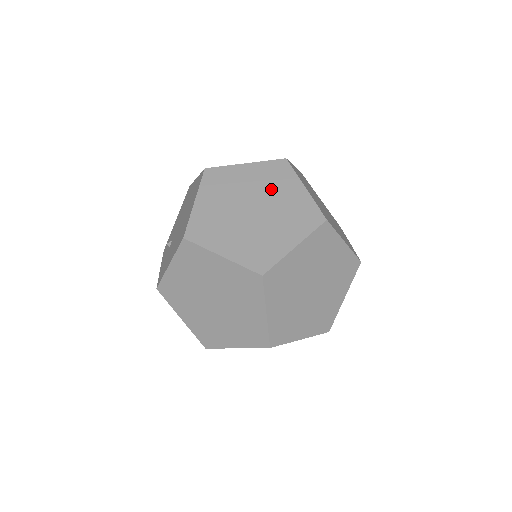
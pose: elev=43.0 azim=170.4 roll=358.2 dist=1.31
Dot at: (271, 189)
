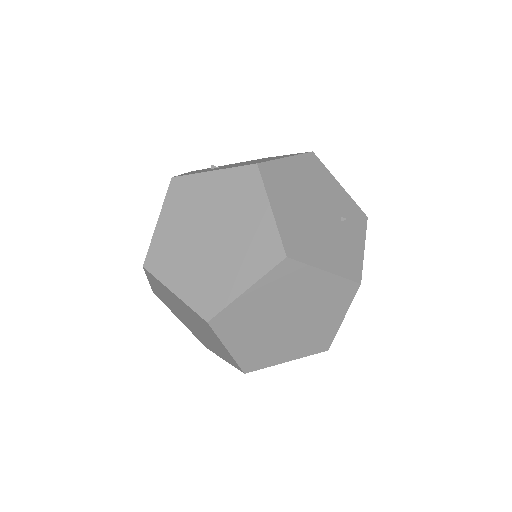
Dot at: (343, 219)
